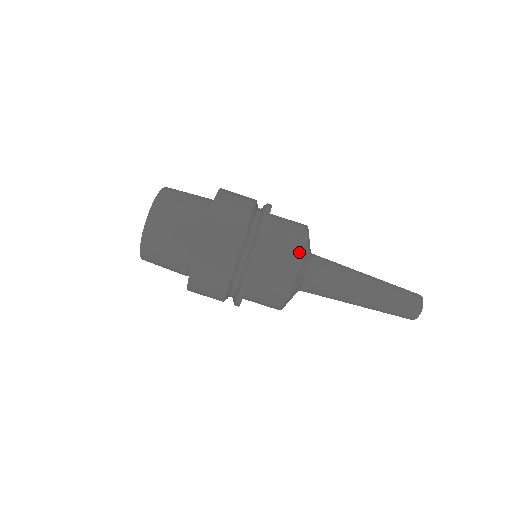
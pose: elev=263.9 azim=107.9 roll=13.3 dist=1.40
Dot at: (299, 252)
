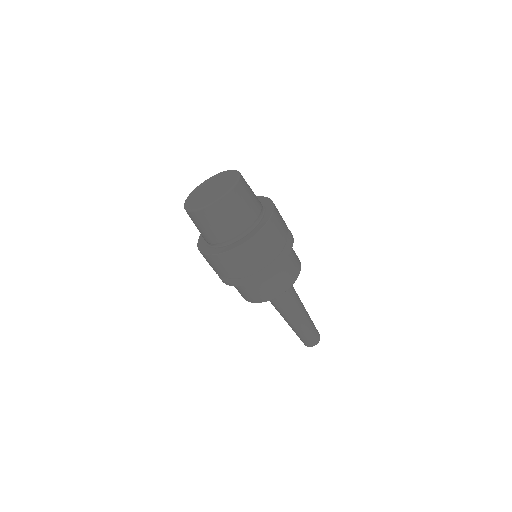
Dot at: (273, 296)
